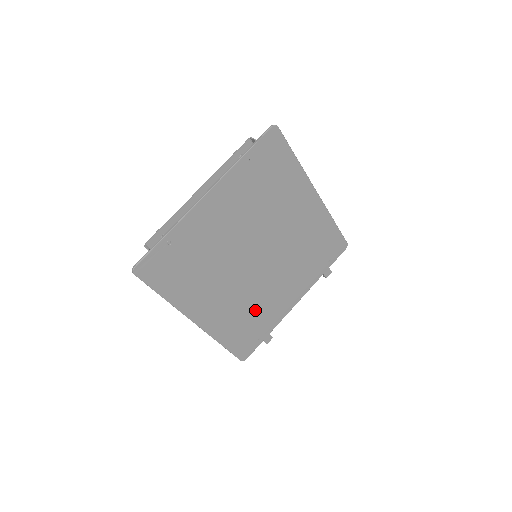
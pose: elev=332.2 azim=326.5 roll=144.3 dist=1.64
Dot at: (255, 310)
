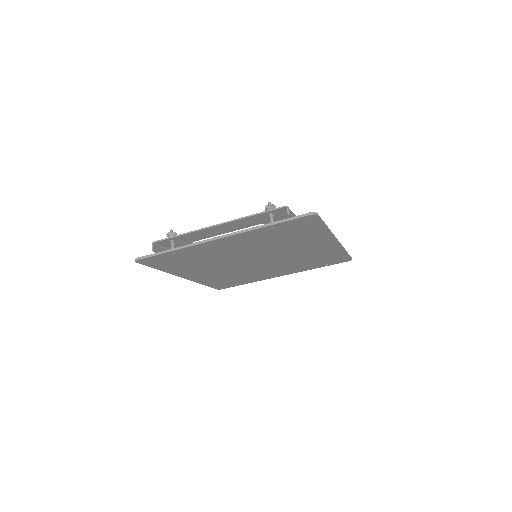
Dot at: (240, 276)
